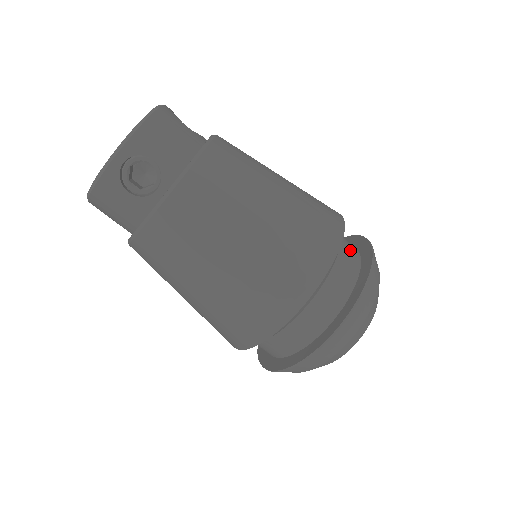
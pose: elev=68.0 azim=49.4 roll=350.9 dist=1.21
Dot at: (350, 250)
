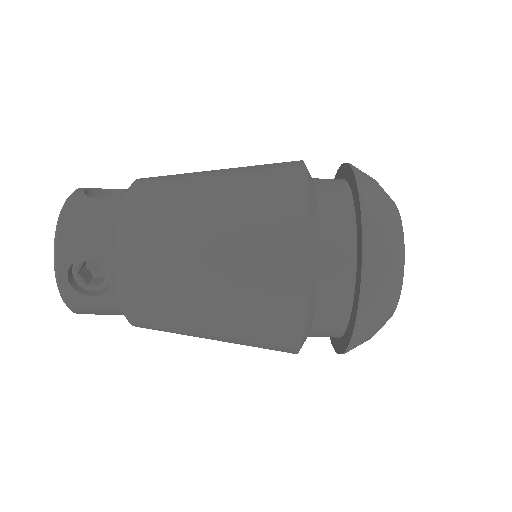
Dot at: (334, 196)
